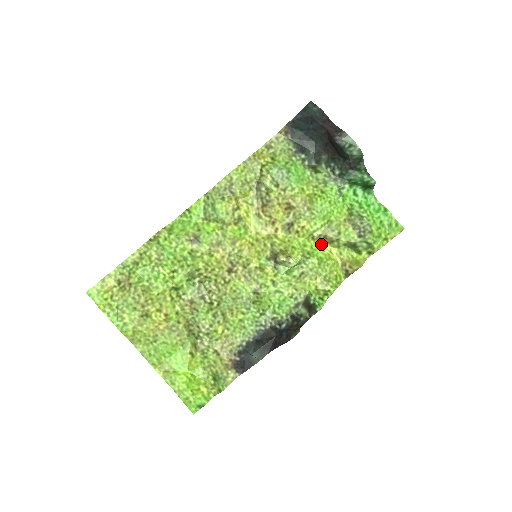
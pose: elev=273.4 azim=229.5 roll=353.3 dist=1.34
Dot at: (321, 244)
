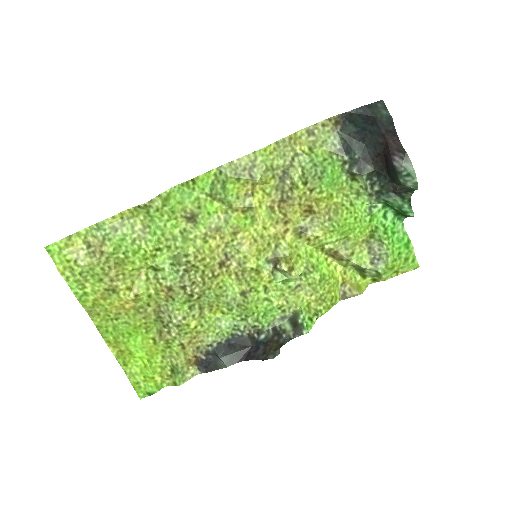
Dot at: (328, 257)
